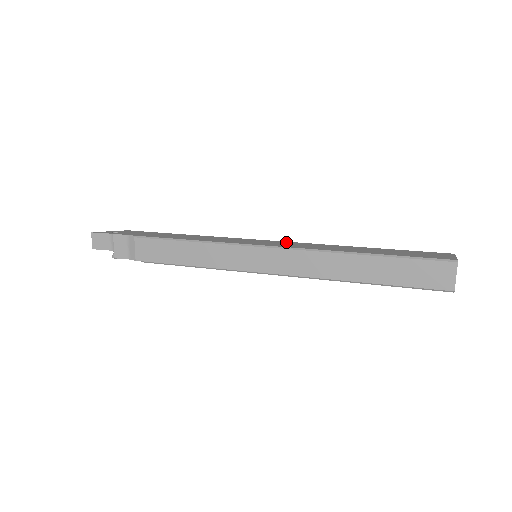
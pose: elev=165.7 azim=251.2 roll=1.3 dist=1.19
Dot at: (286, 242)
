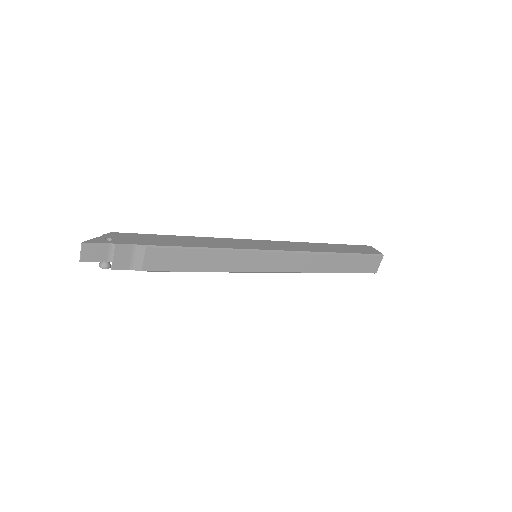
Dot at: (277, 242)
